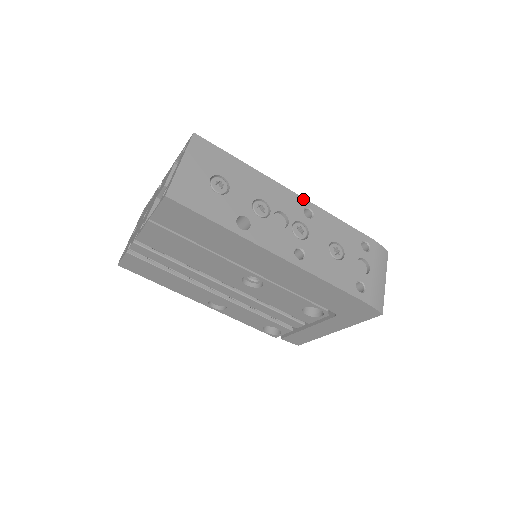
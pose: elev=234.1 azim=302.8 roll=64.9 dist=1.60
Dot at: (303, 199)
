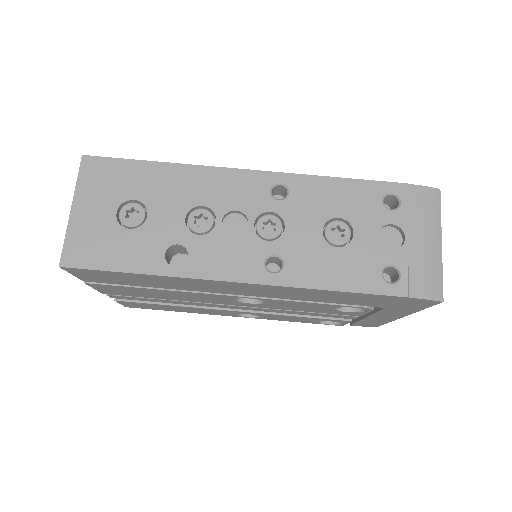
Dot at: (267, 173)
